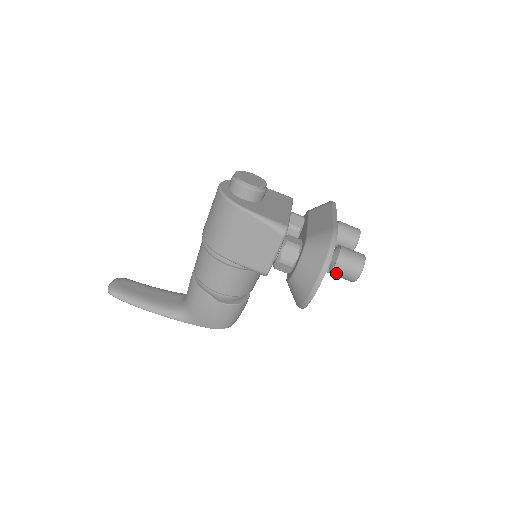
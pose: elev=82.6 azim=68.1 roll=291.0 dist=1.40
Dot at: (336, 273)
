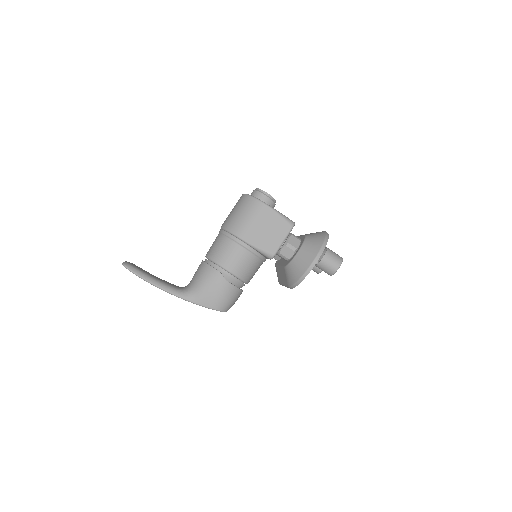
Dot at: (323, 263)
